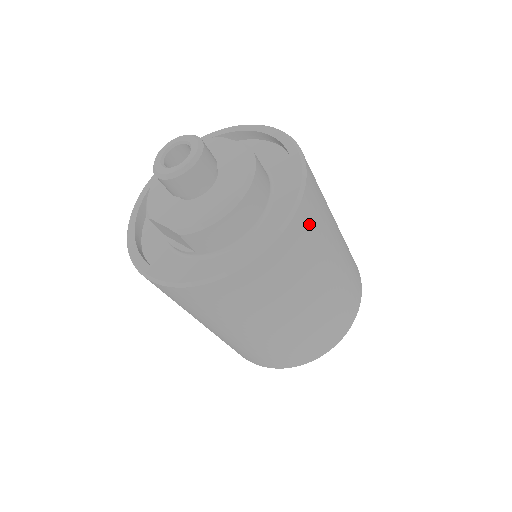
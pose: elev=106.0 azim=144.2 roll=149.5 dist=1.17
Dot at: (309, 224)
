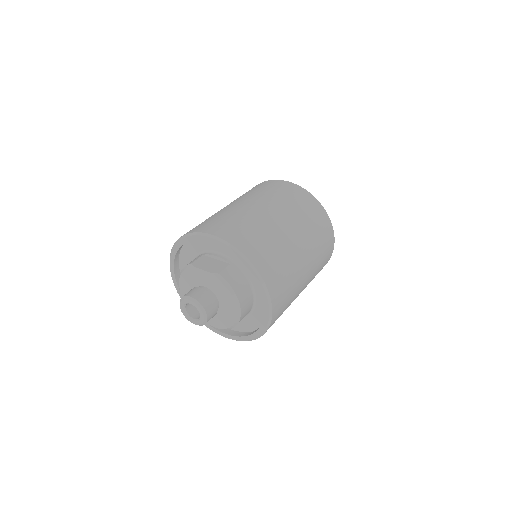
Dot at: (279, 285)
